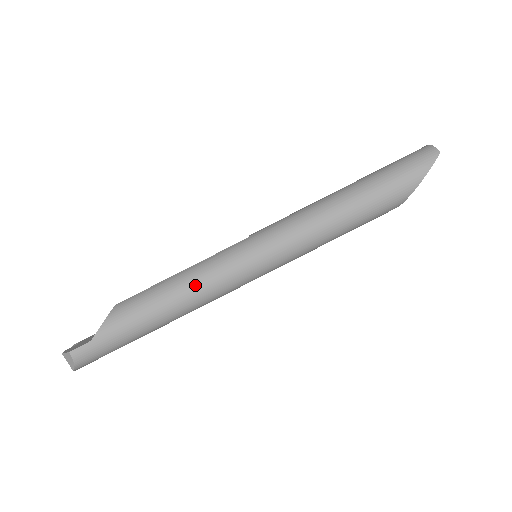
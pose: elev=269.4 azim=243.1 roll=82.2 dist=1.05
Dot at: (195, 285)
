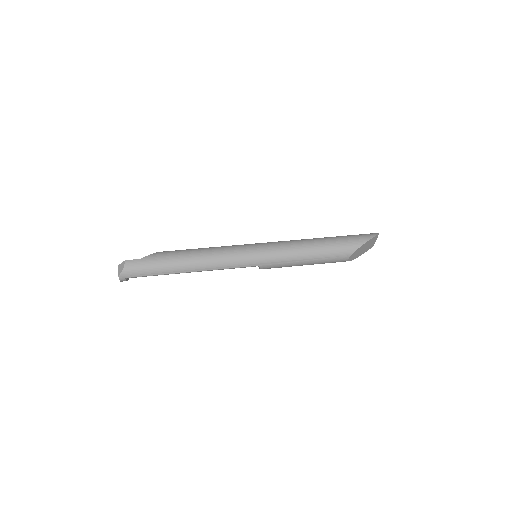
Dot at: (215, 251)
